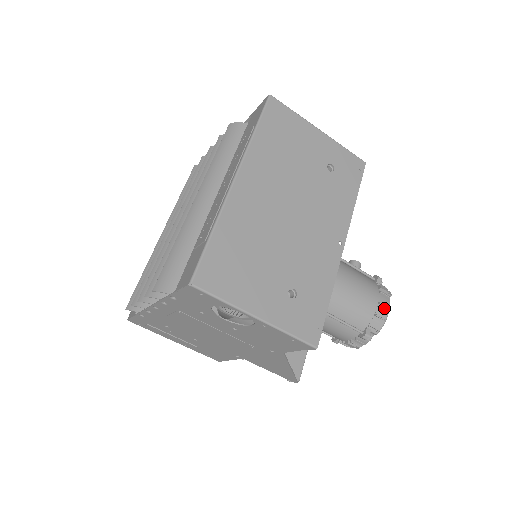
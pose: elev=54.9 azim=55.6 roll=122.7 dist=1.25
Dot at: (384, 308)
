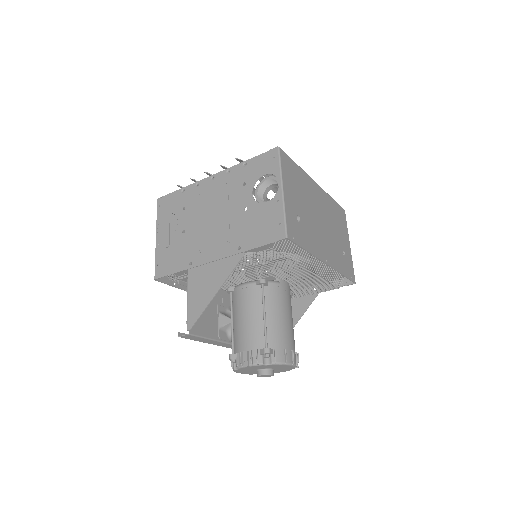
Dot at: (292, 358)
